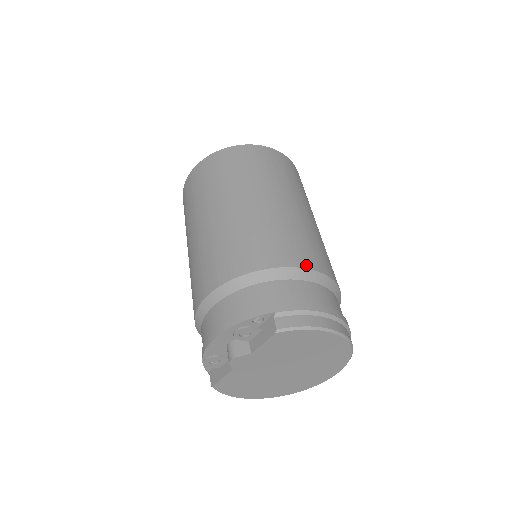
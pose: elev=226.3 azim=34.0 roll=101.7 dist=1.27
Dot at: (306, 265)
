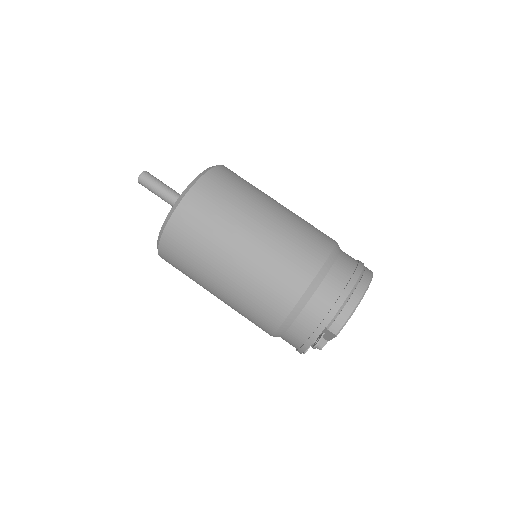
Dot at: (311, 277)
